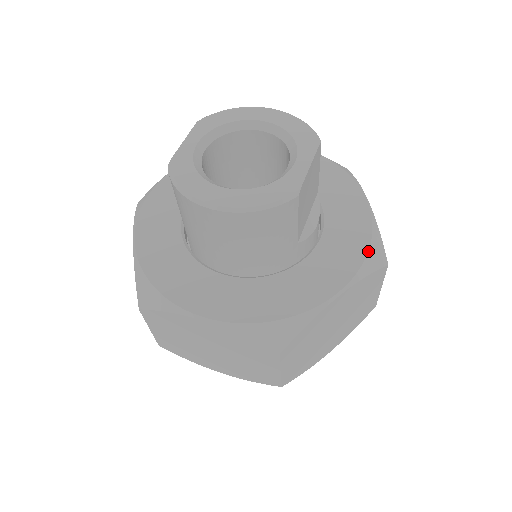
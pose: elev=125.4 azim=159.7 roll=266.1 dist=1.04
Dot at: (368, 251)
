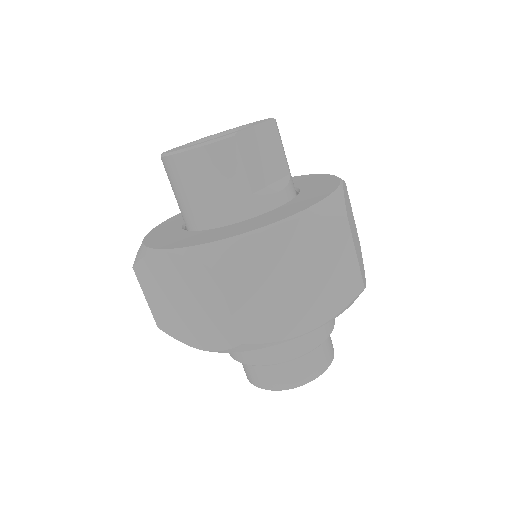
Dot at: (321, 201)
